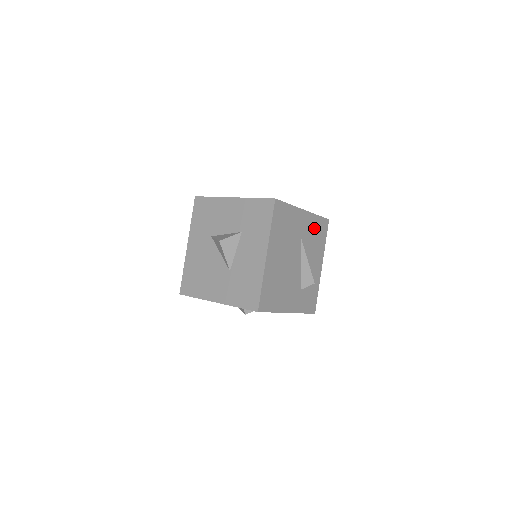
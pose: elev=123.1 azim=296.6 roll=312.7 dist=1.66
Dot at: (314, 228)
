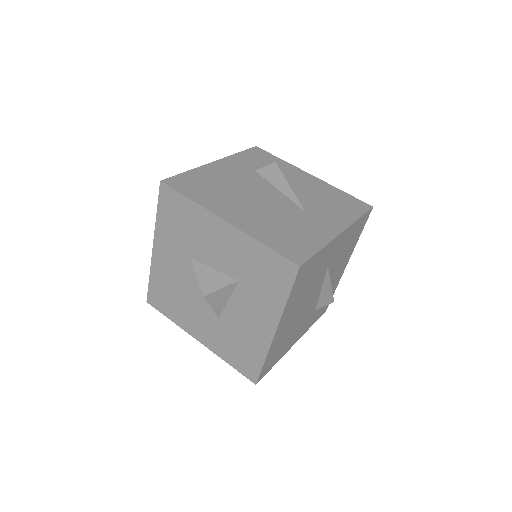
Dot at: (349, 237)
